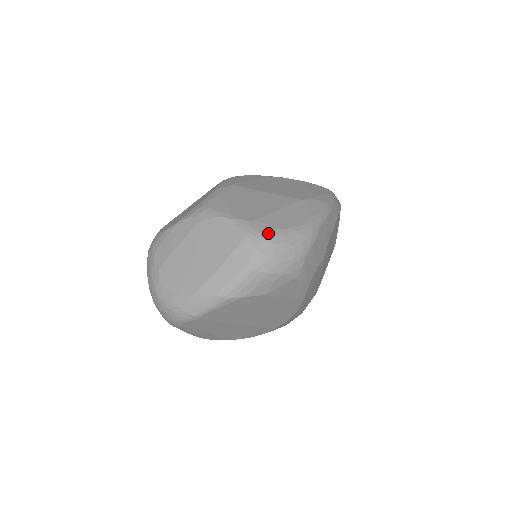
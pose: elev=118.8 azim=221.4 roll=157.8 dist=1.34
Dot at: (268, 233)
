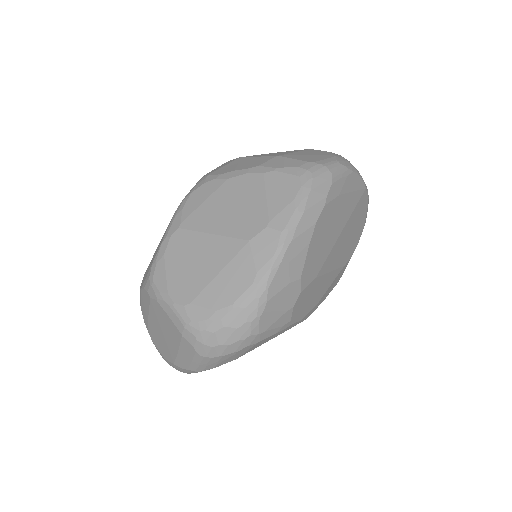
Dot at: (204, 321)
